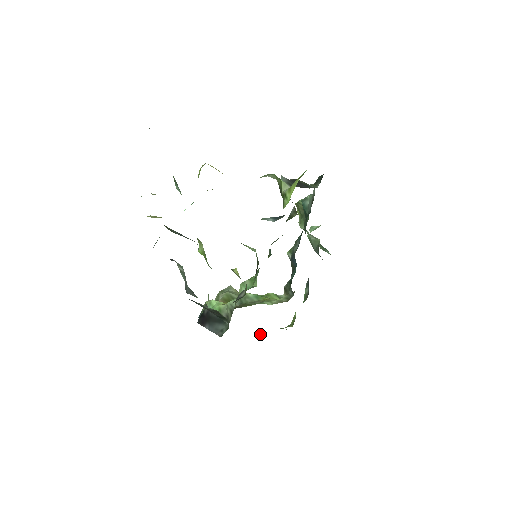
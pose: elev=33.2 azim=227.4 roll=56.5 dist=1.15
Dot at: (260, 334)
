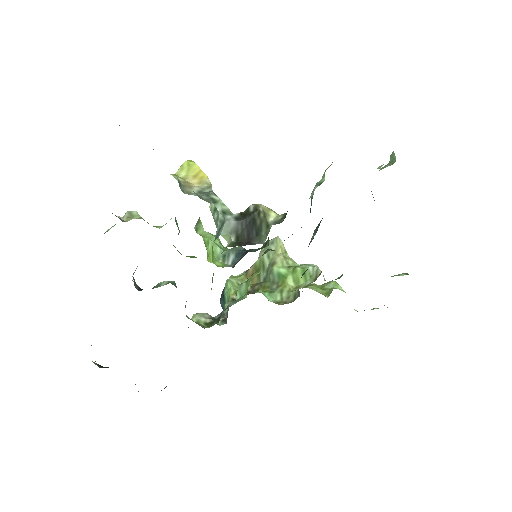
Dot at: occluded
